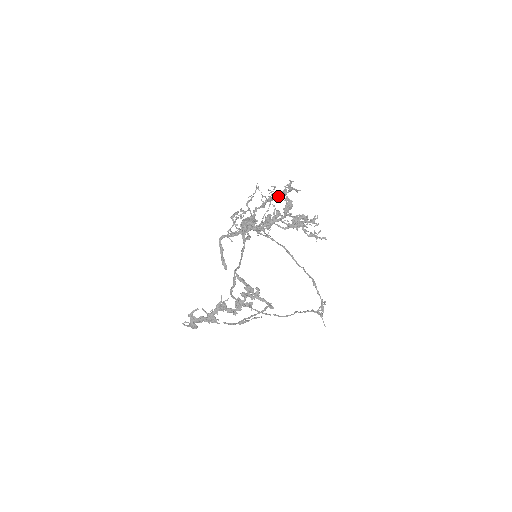
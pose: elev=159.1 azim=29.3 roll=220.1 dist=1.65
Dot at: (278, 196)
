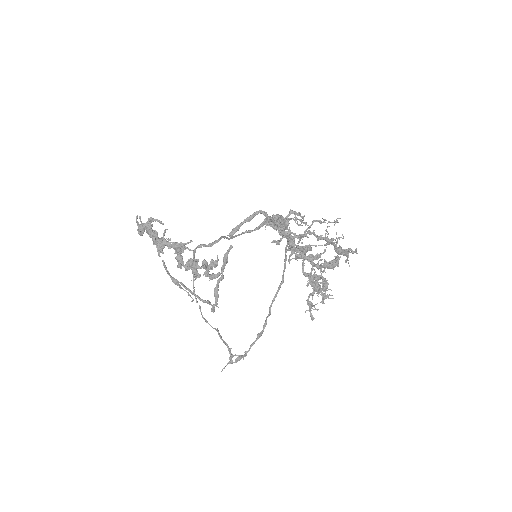
Dot at: (337, 248)
